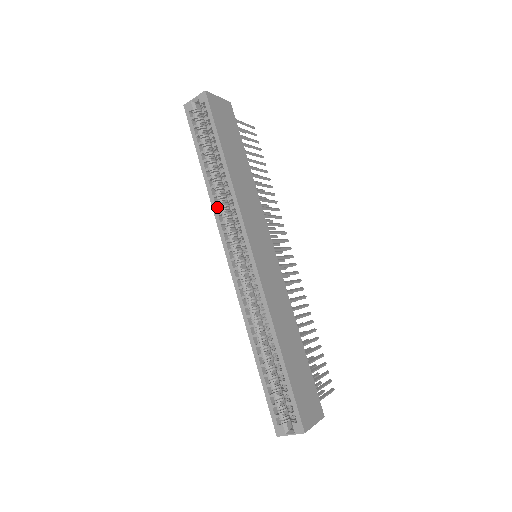
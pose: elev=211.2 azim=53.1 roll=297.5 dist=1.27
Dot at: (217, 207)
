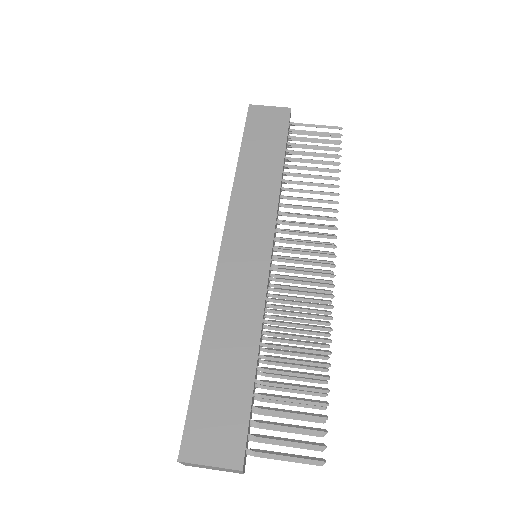
Dot at: occluded
